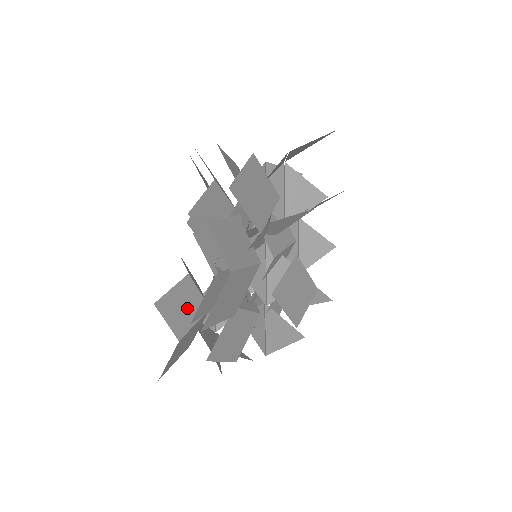
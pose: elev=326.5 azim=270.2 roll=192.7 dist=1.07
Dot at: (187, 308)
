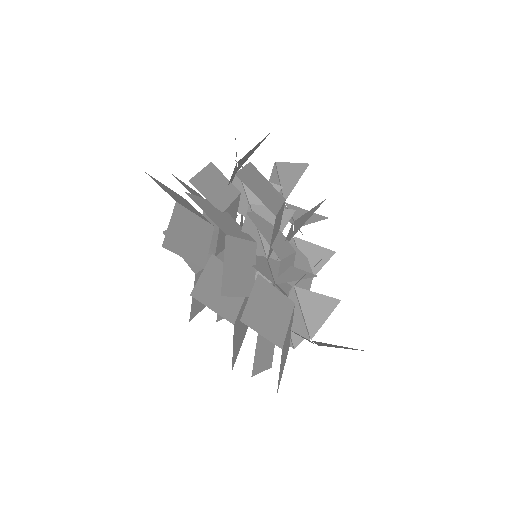
Dot at: occluded
